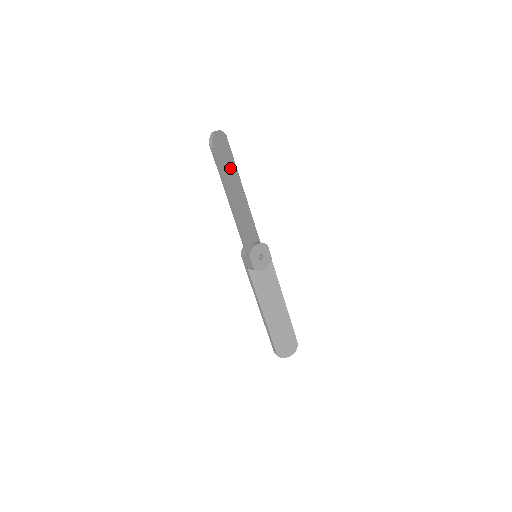
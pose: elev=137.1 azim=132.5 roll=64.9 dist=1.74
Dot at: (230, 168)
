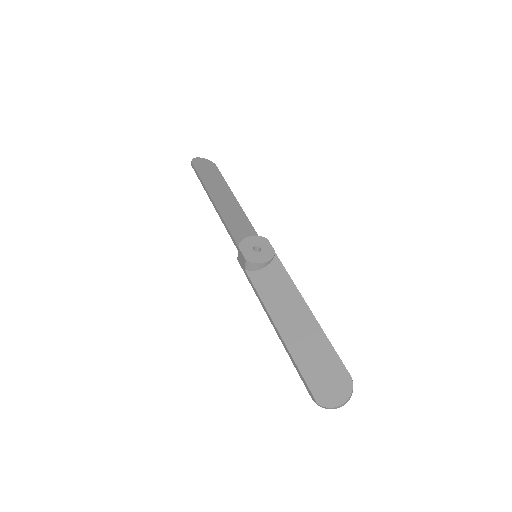
Dot at: (217, 182)
